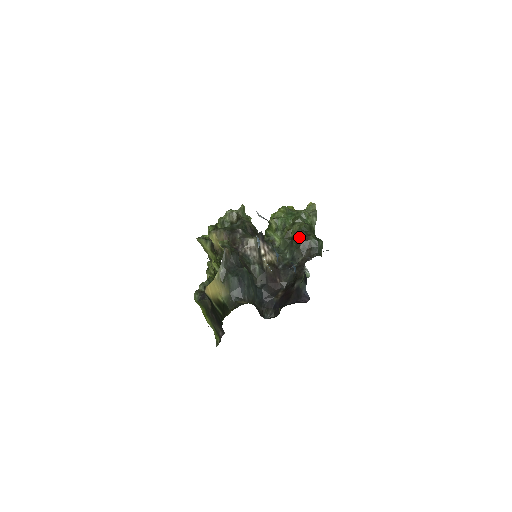
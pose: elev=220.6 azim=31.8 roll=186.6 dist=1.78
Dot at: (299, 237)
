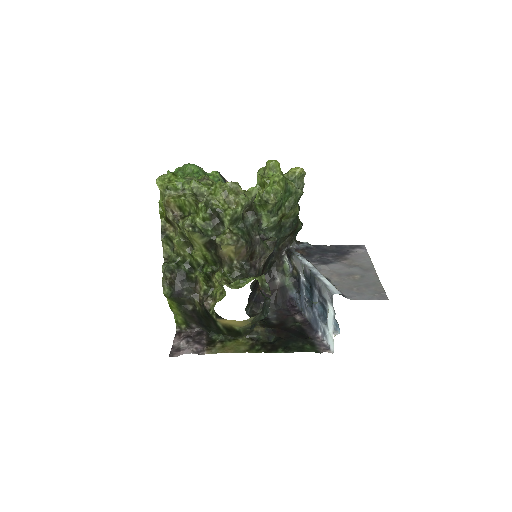
Dot at: (292, 227)
